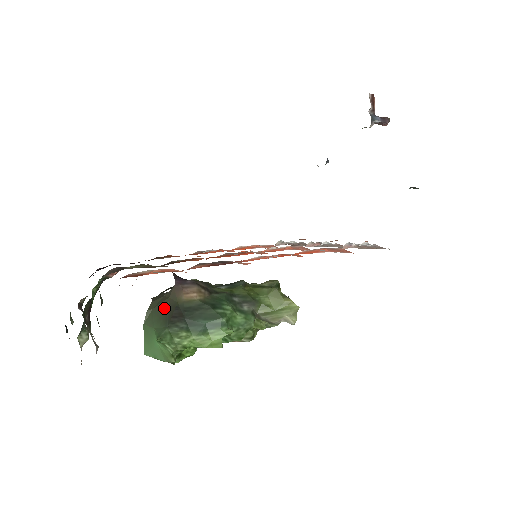
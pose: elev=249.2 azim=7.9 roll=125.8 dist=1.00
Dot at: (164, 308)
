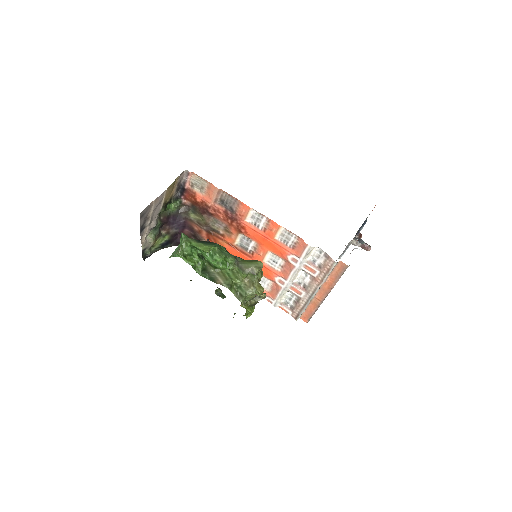
Dot at: occluded
